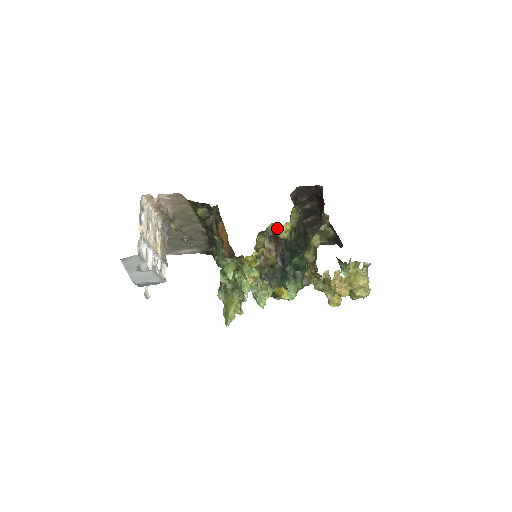
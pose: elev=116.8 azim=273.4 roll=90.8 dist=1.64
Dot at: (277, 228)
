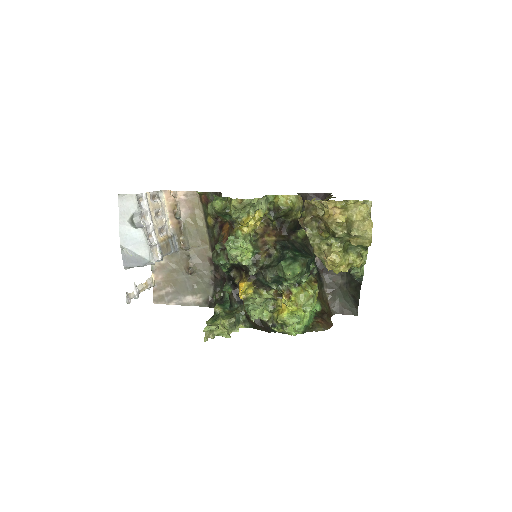
Dot at: (277, 196)
